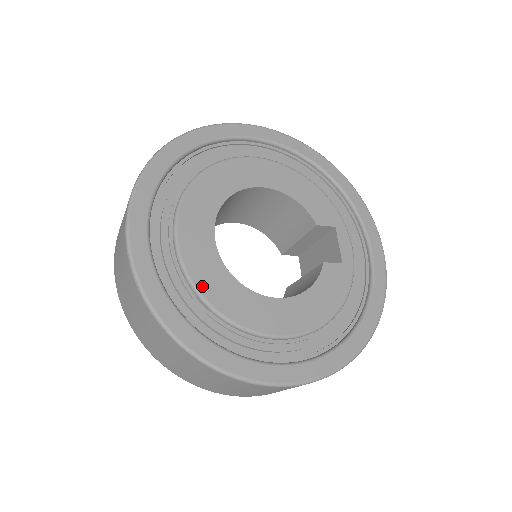
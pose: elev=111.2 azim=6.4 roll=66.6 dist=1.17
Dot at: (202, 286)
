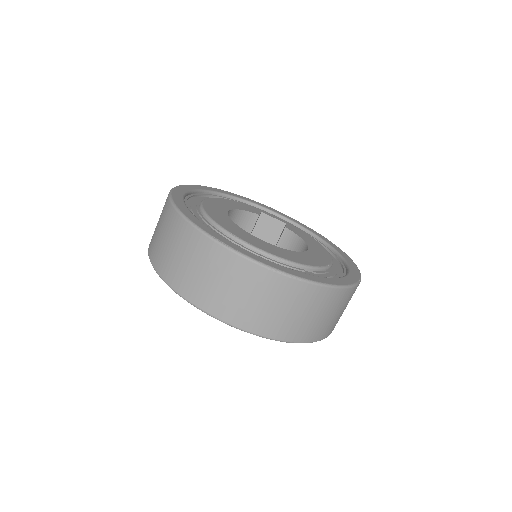
Dot at: (299, 262)
